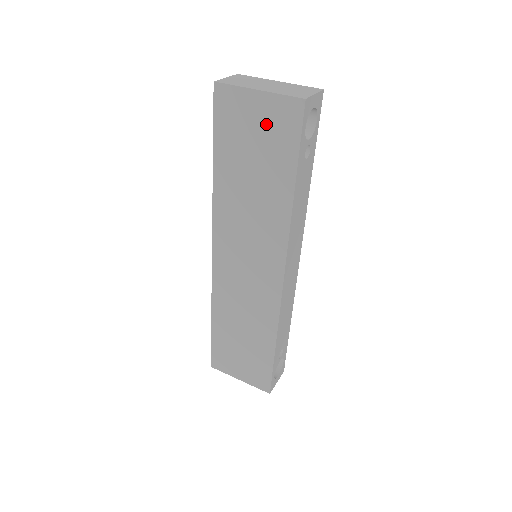
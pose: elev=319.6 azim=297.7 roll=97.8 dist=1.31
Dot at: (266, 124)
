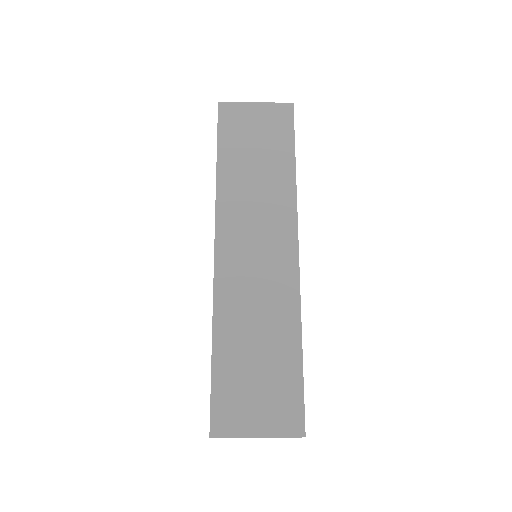
Dot at: (265, 122)
